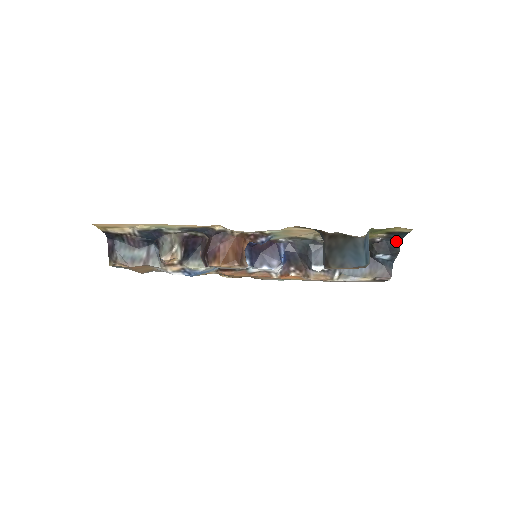
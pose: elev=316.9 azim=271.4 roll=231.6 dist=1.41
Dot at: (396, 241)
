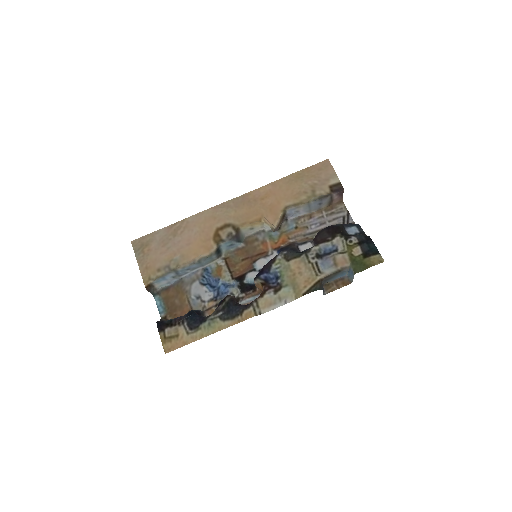
Dot at: (366, 237)
